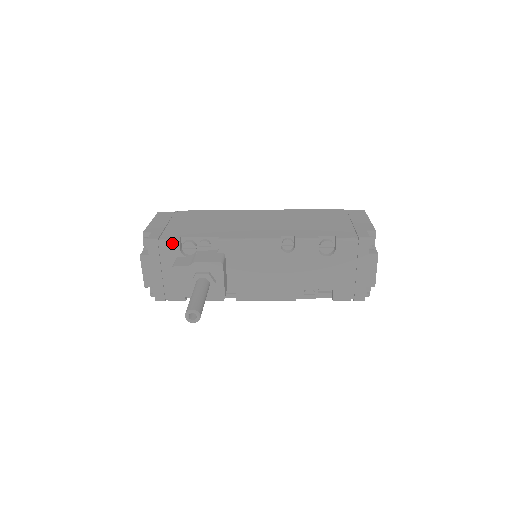
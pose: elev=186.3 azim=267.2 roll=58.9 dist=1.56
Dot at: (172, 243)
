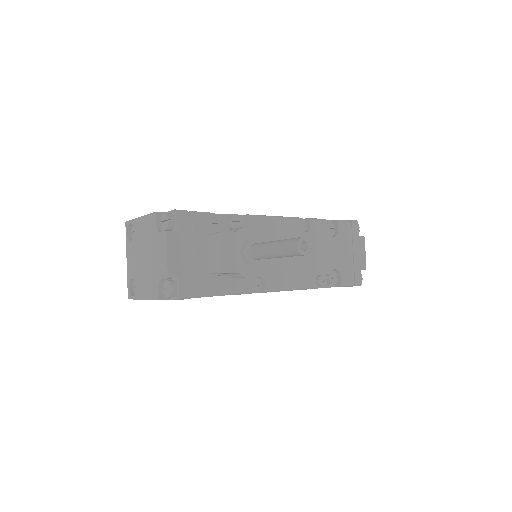
Dot at: (204, 215)
